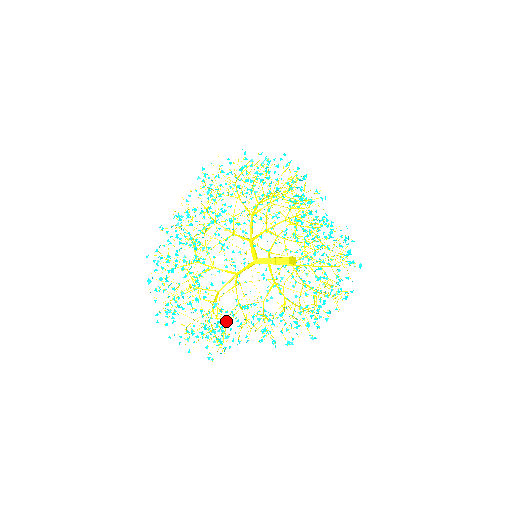
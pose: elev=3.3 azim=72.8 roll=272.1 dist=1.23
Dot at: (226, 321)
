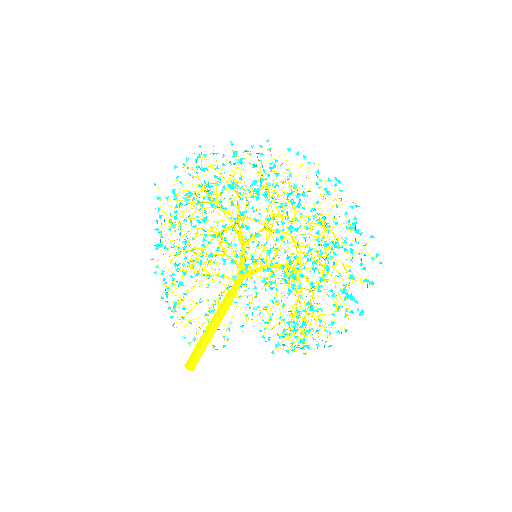
Dot at: (270, 279)
